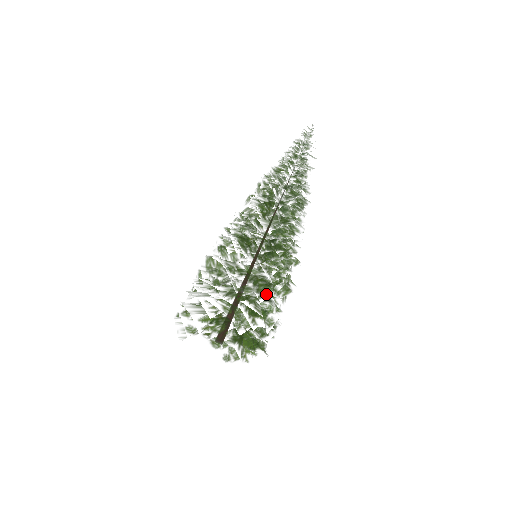
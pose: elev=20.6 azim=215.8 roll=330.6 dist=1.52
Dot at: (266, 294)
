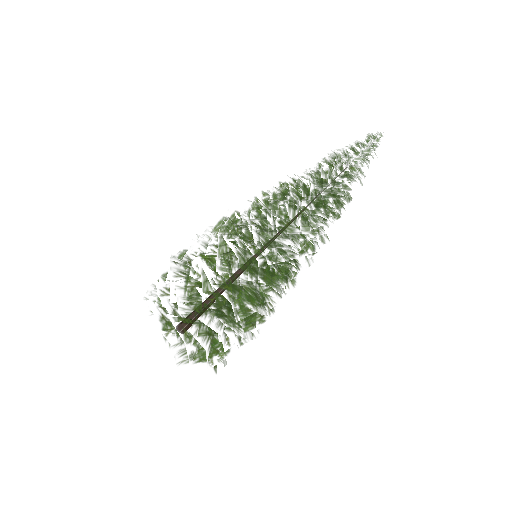
Dot at: occluded
